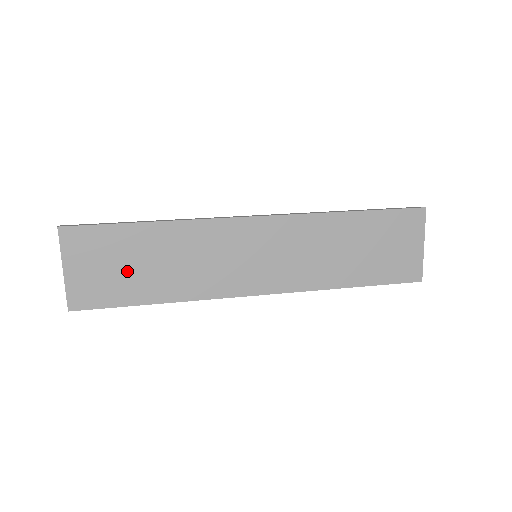
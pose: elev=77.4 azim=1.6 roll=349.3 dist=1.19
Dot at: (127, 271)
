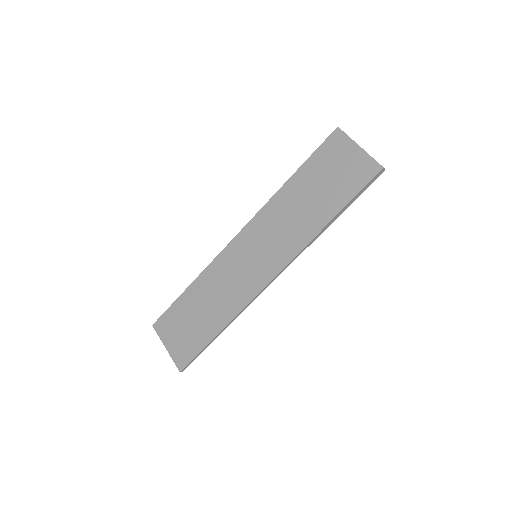
Dot at: (194, 324)
